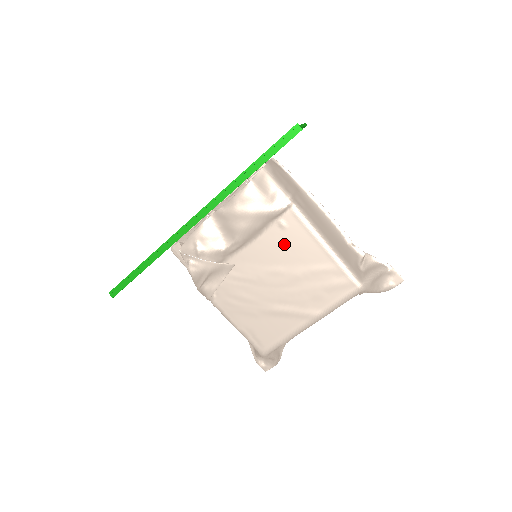
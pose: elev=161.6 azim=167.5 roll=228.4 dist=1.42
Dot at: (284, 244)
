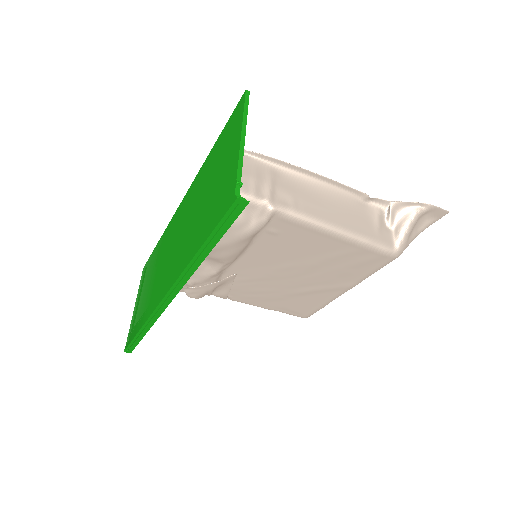
Dot at: (284, 246)
